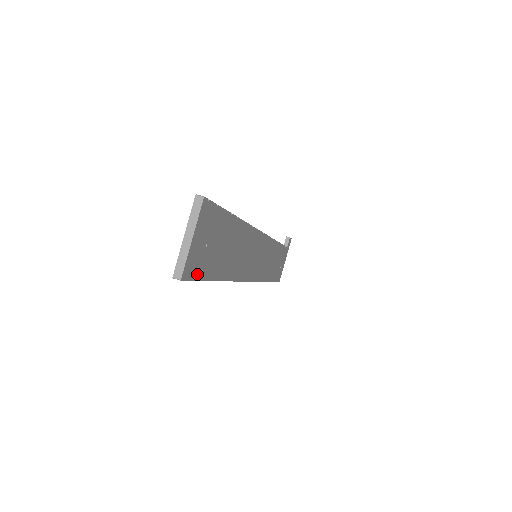
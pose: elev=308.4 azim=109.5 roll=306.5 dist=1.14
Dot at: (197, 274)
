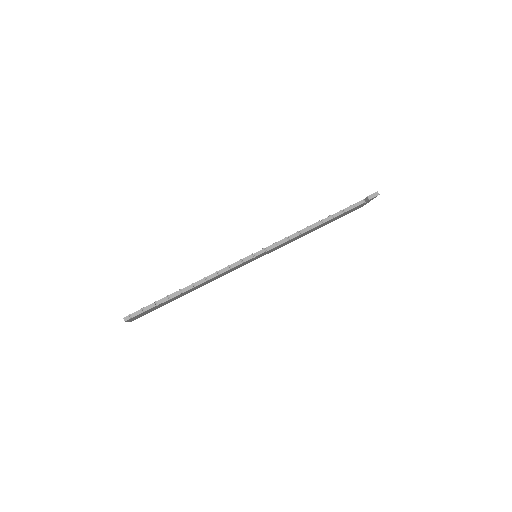
Dot at: (147, 313)
